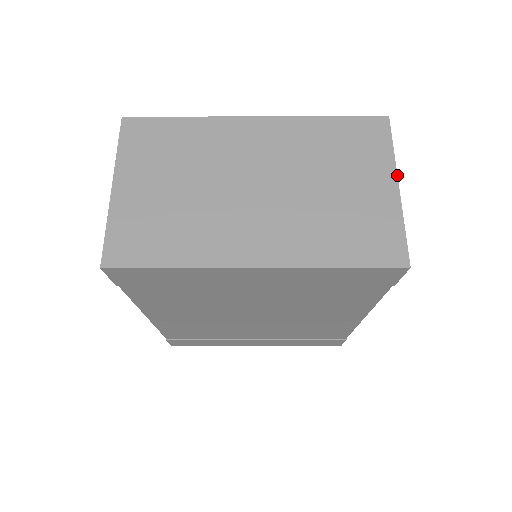
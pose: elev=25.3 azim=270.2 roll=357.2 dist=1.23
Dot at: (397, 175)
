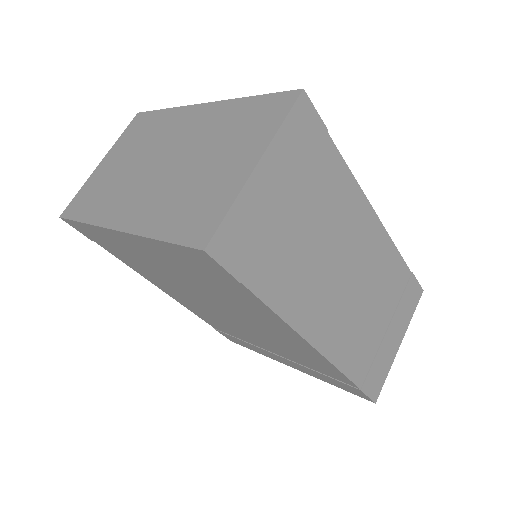
Dot at: (264, 152)
